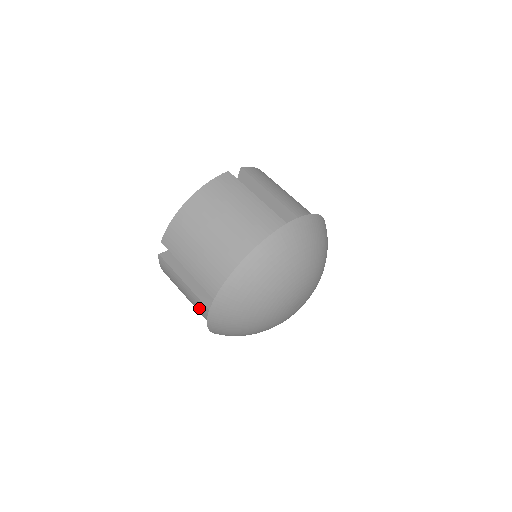
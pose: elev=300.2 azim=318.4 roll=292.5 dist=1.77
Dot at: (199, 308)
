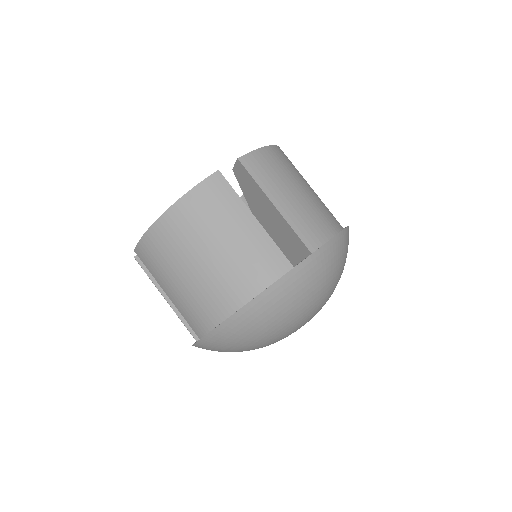
Dot at: occluded
